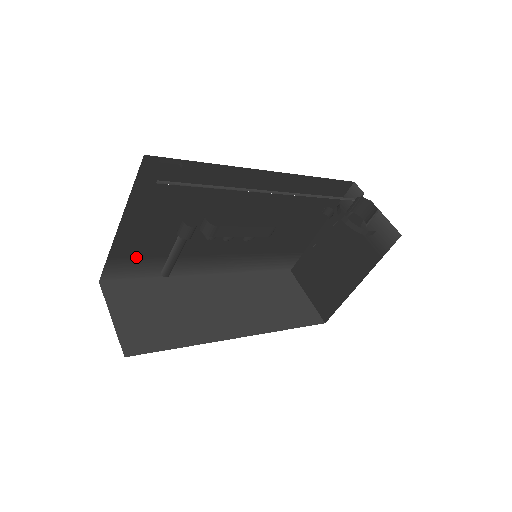
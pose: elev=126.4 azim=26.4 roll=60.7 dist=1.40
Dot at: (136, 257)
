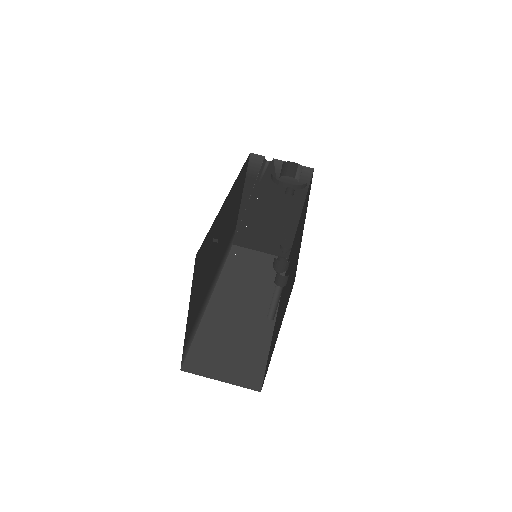
Dot at: (191, 330)
